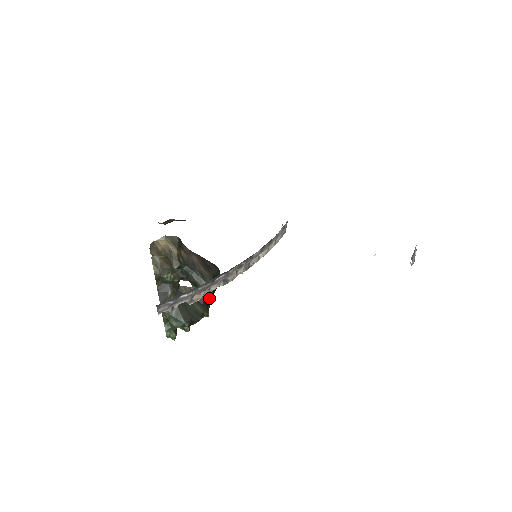
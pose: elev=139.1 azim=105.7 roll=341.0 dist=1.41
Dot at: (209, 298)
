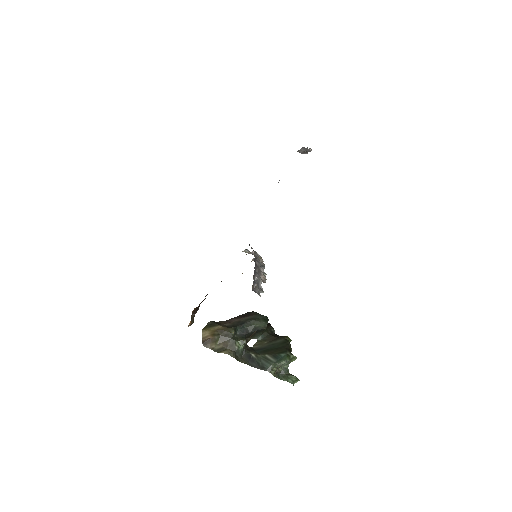
Dot at: (275, 334)
